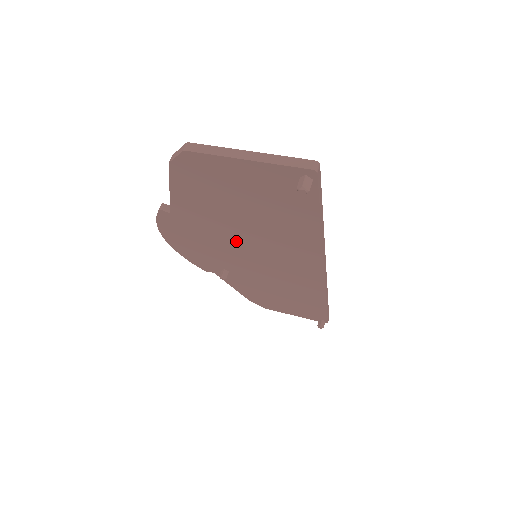
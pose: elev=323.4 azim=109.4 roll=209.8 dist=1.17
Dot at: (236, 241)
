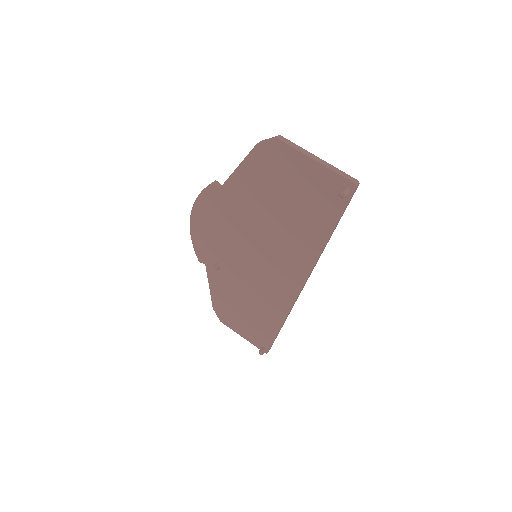
Dot at: (252, 234)
